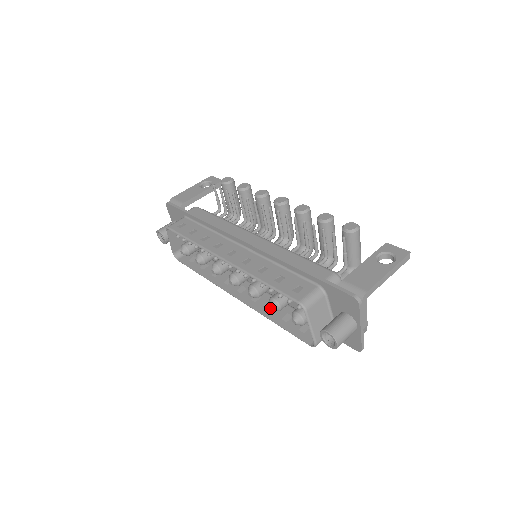
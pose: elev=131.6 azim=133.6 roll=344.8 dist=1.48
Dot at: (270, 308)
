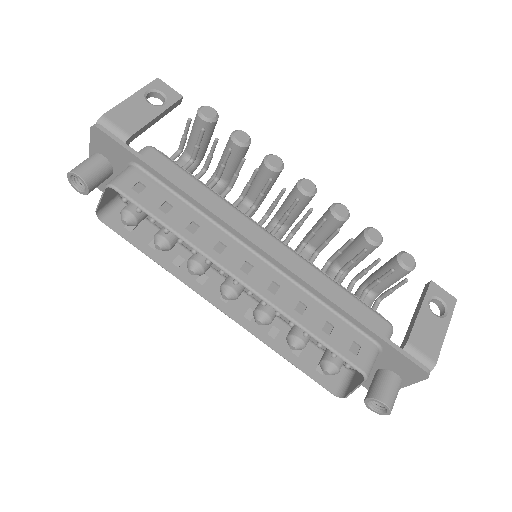
Dot at: (290, 347)
